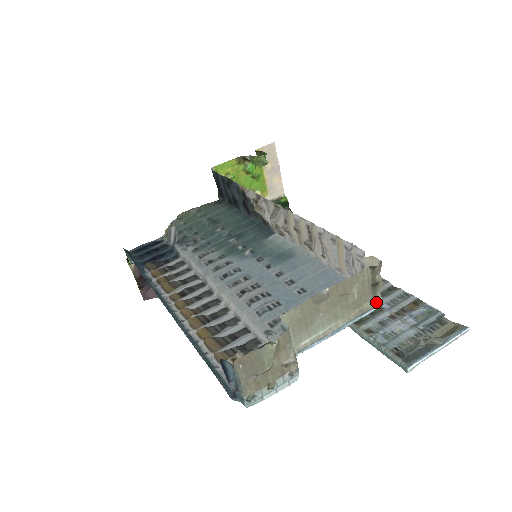
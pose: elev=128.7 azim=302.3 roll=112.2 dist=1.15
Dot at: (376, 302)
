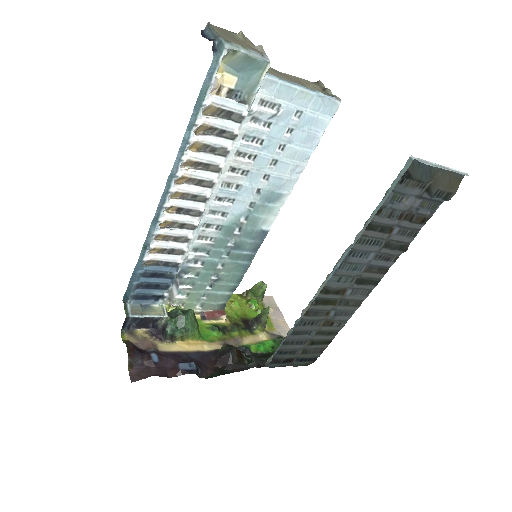
Dot at: (332, 97)
